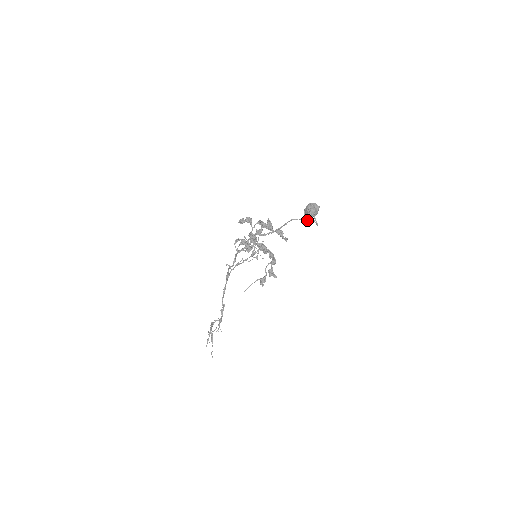
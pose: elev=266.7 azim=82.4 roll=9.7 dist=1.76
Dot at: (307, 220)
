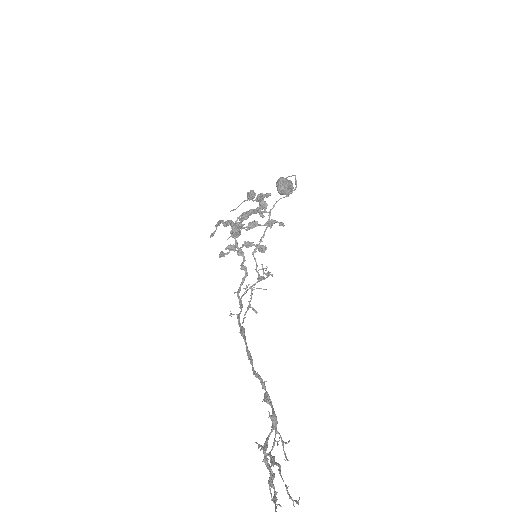
Dot at: (287, 195)
